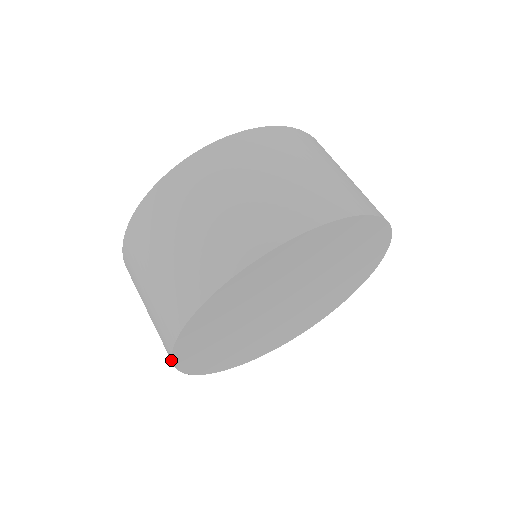
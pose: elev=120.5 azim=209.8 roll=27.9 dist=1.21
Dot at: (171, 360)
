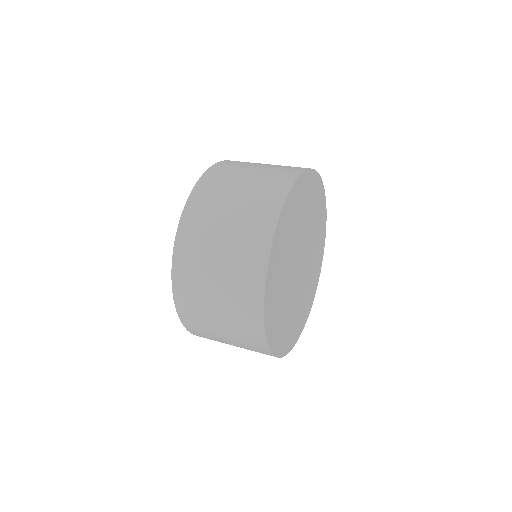
Dot at: (266, 344)
